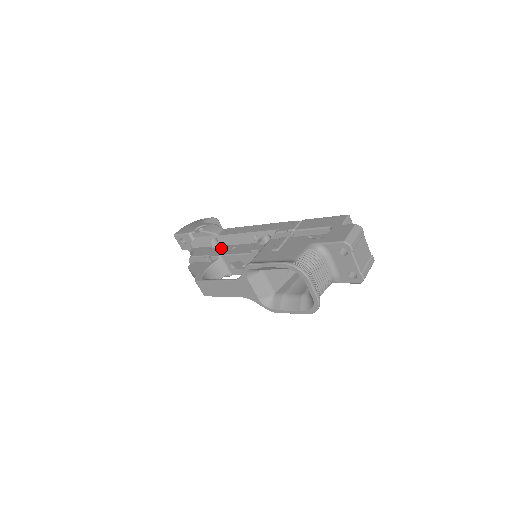
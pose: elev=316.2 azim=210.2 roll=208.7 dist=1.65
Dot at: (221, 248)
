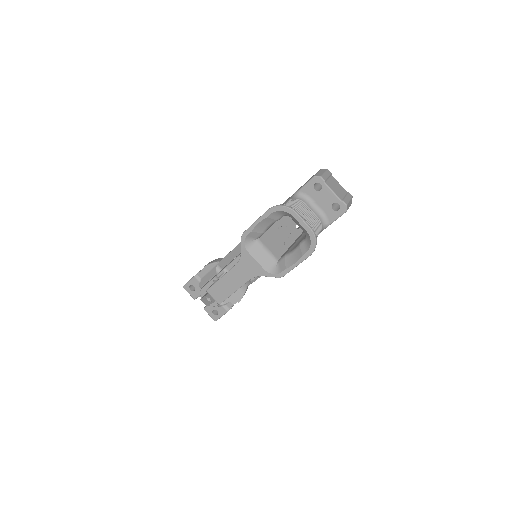
Dot at: (224, 267)
